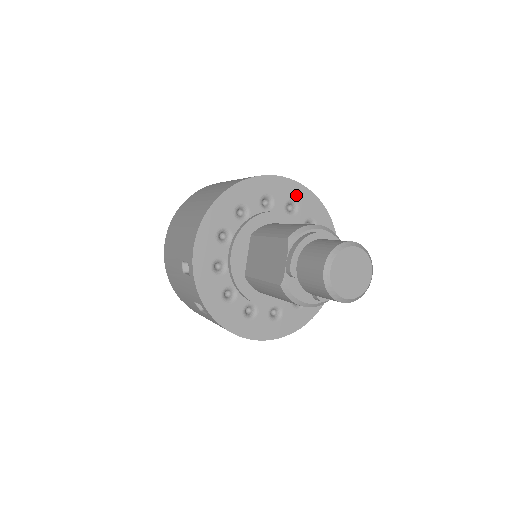
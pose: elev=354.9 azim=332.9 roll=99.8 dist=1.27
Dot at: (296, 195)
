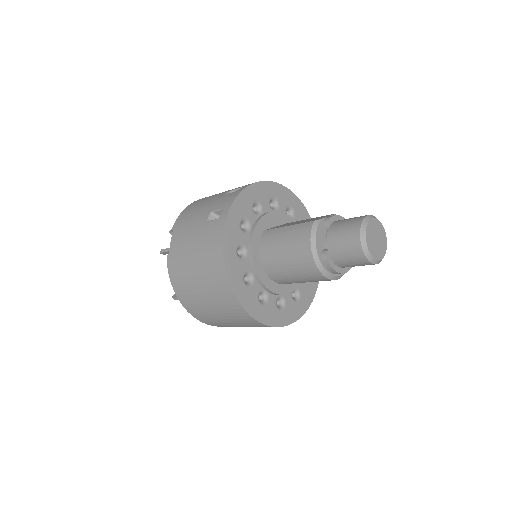
Dot at: occluded
